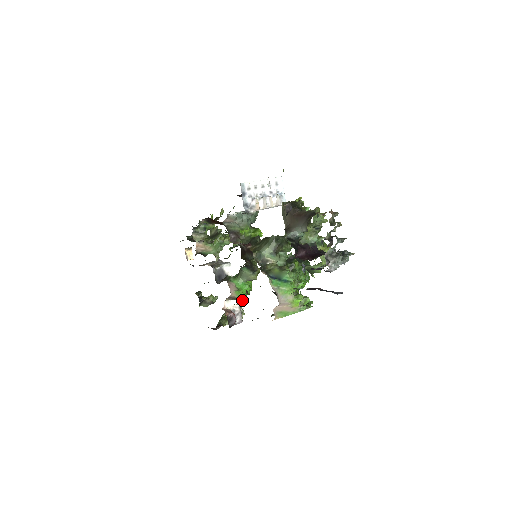
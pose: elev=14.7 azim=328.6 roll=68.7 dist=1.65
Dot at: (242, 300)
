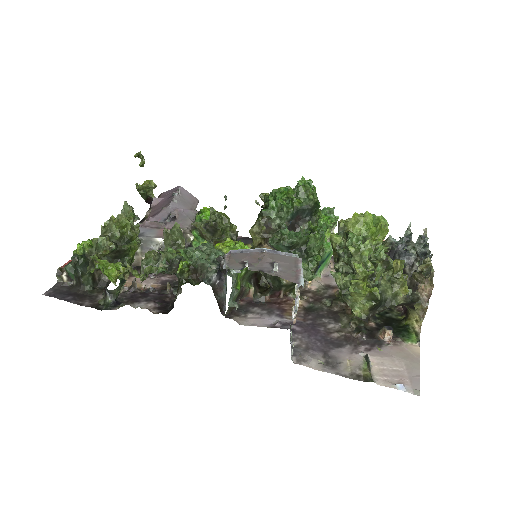
Dot at: occluded
